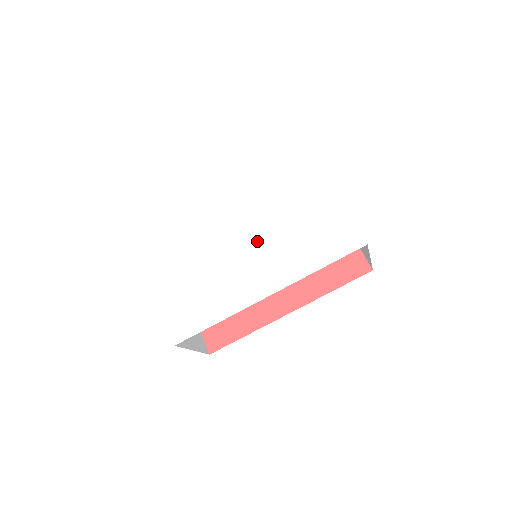
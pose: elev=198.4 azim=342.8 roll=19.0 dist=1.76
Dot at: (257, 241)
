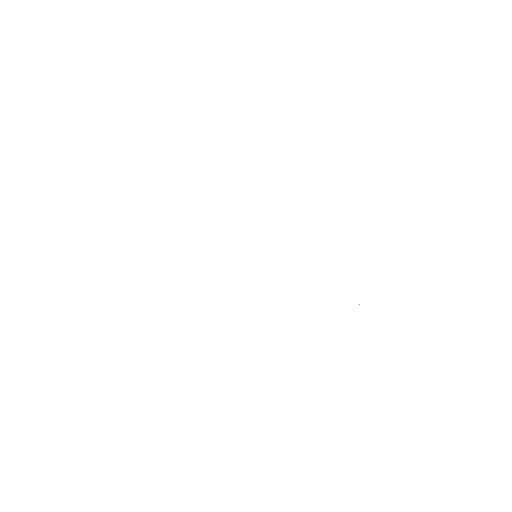
Dot at: (268, 256)
